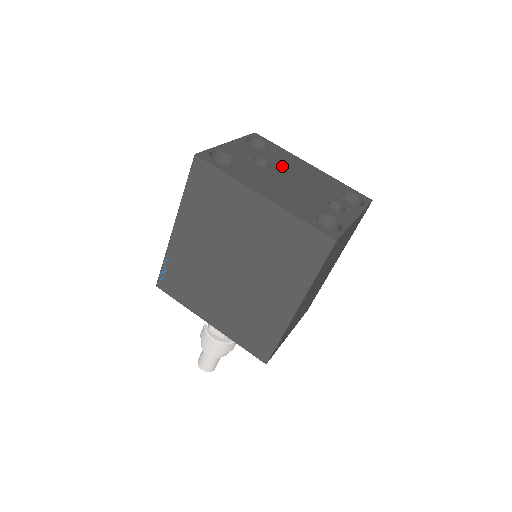
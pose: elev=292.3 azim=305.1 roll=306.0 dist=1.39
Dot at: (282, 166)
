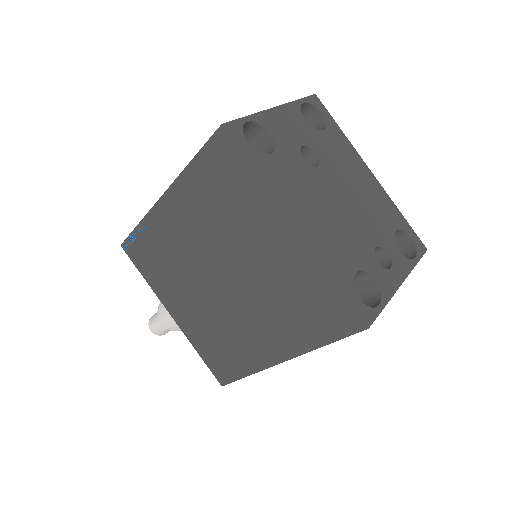
Dot at: (334, 168)
